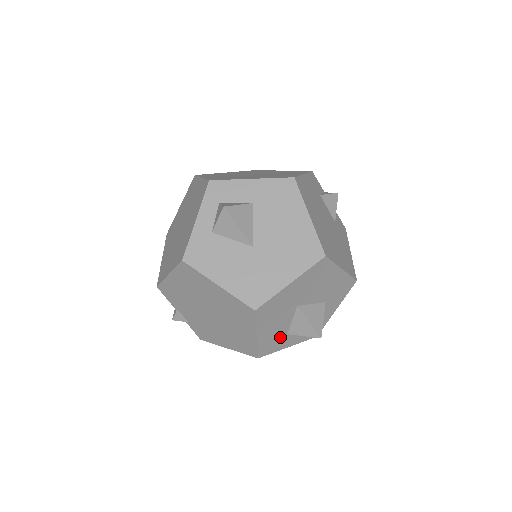
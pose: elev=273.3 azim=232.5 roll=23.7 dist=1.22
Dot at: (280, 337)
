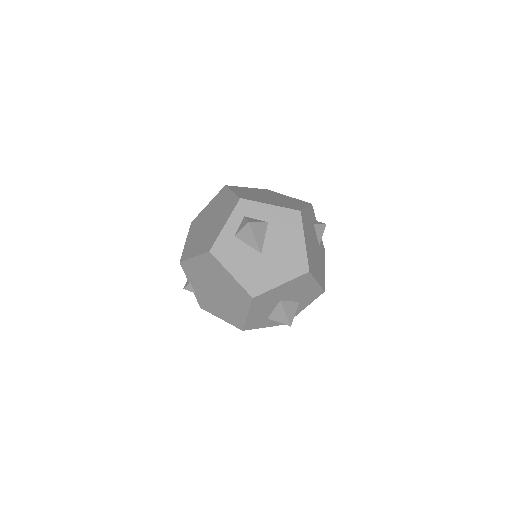
Dot at: (262, 319)
